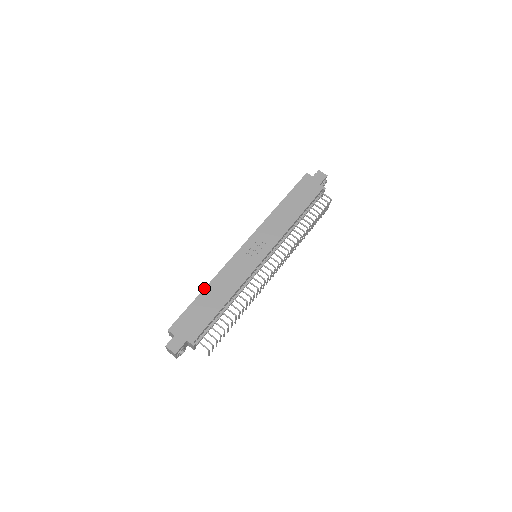
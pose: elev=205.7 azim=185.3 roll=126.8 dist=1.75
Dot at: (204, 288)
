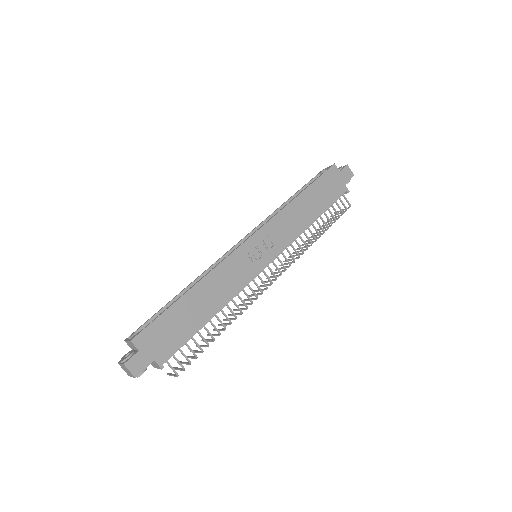
Dot at: (189, 289)
